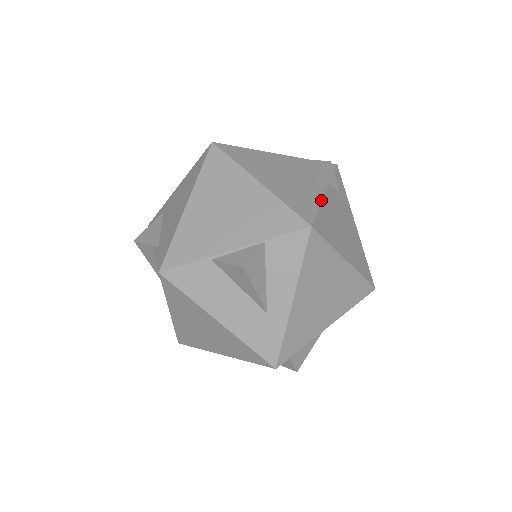
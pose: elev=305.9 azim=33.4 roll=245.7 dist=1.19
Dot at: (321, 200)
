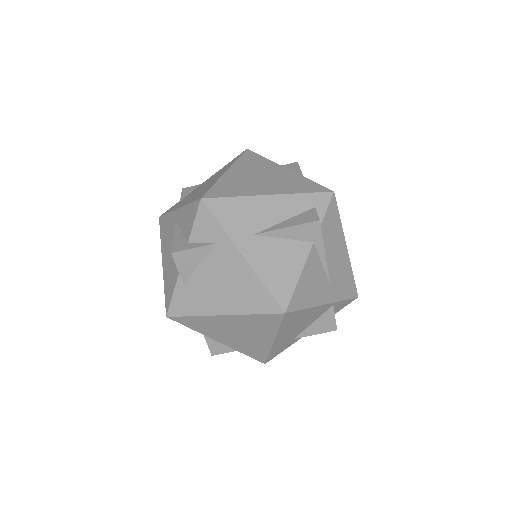
Dot at: occluded
